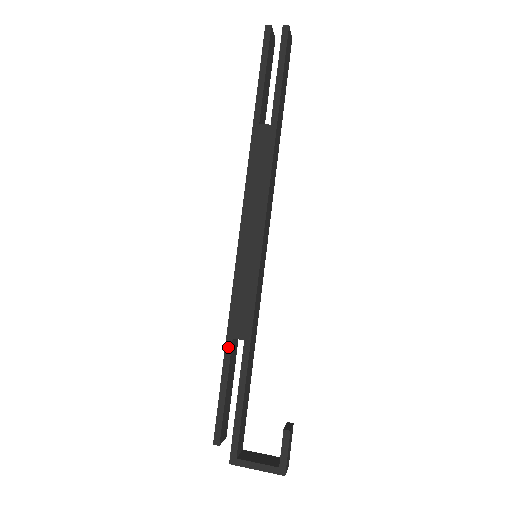
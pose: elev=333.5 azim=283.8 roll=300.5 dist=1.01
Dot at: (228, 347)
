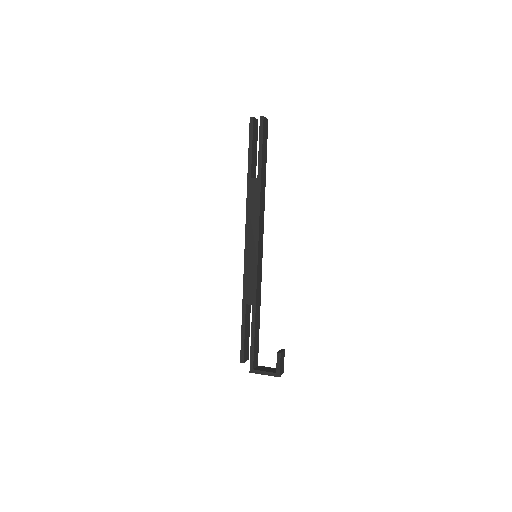
Dot at: (244, 309)
